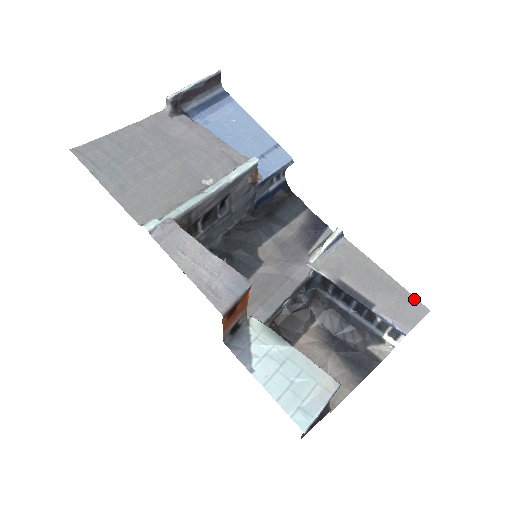
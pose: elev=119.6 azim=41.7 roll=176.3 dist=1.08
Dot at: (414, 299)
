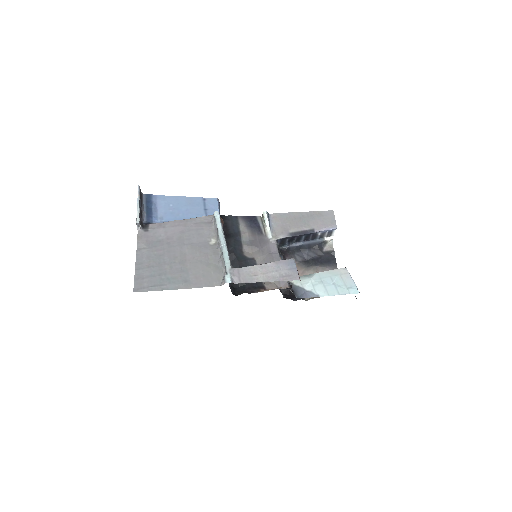
Dot at: (323, 212)
